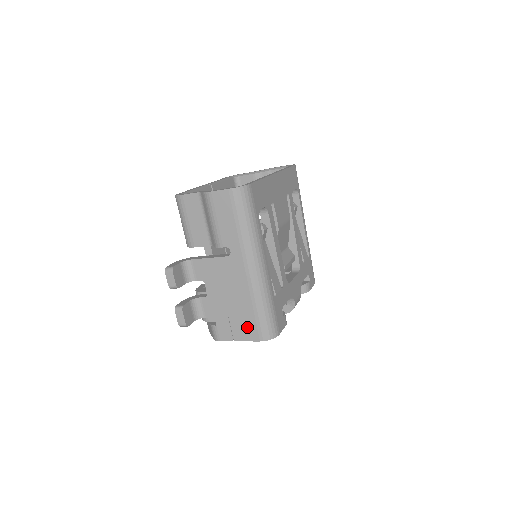
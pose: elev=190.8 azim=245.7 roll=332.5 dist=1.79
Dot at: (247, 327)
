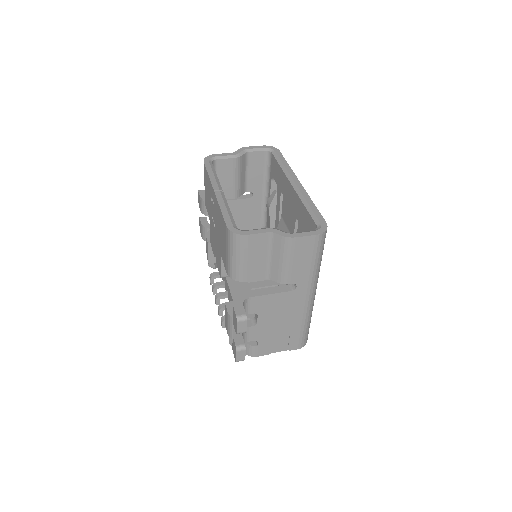
Dot at: (289, 341)
